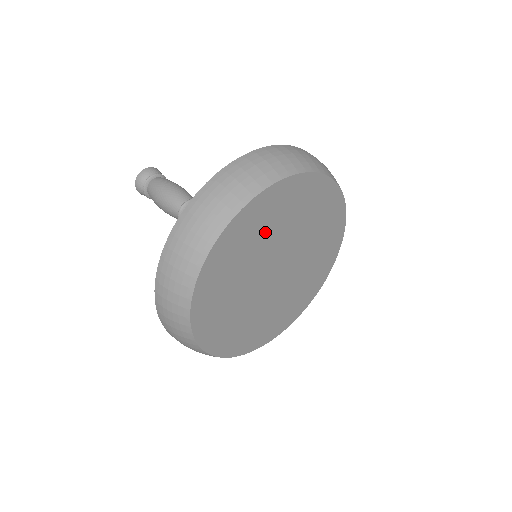
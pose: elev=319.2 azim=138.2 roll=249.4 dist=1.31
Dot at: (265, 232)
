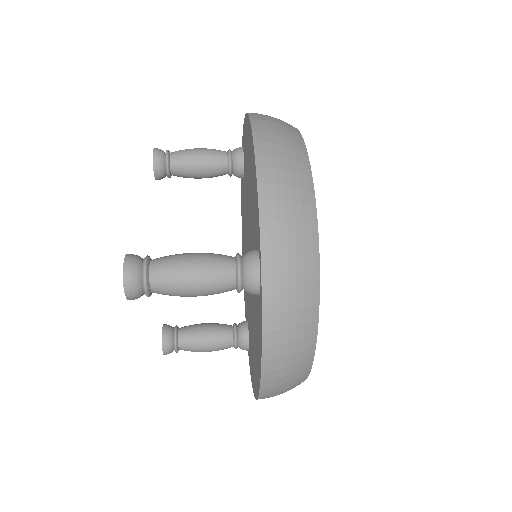
Dot at: occluded
